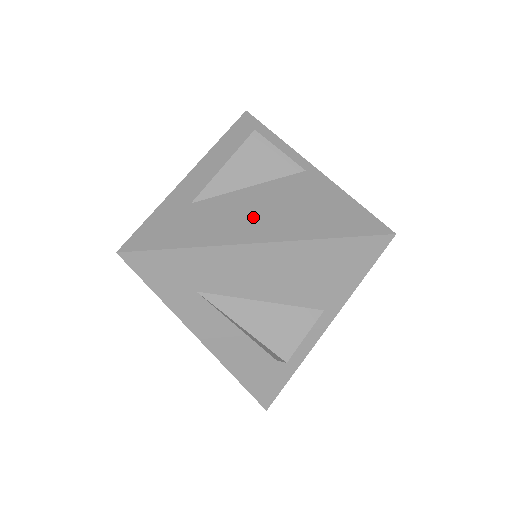
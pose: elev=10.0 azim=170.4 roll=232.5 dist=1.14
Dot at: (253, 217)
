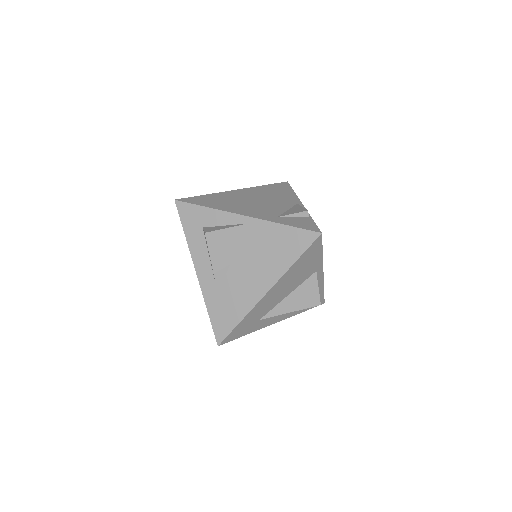
Dot at: (252, 278)
